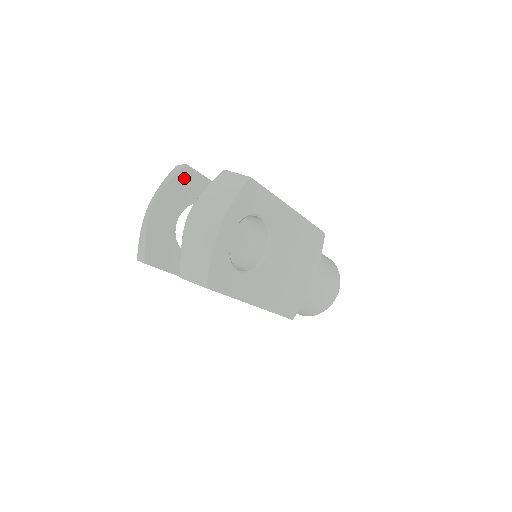
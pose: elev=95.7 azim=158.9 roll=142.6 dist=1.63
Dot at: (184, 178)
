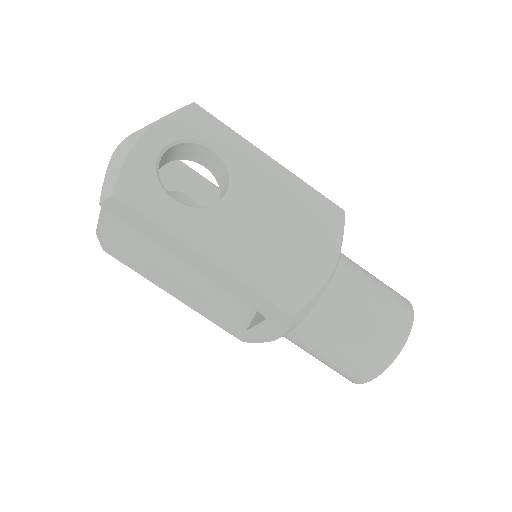
Dot at: occluded
